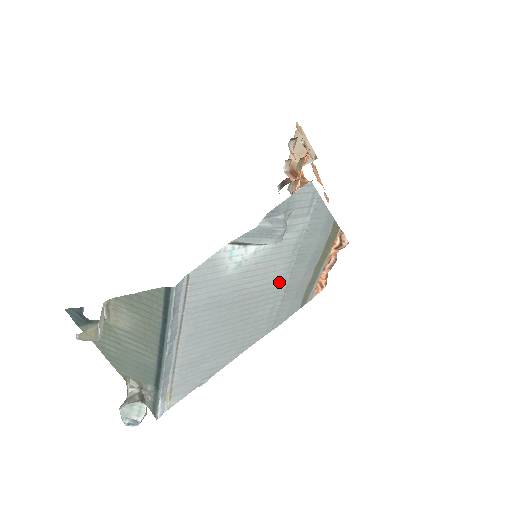
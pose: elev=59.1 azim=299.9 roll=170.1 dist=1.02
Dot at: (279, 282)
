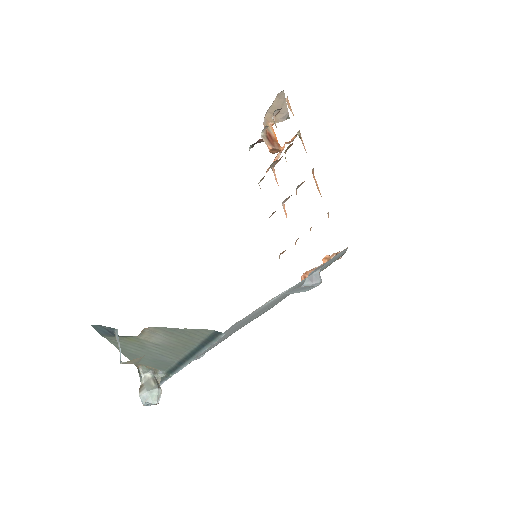
Dot at: (286, 294)
